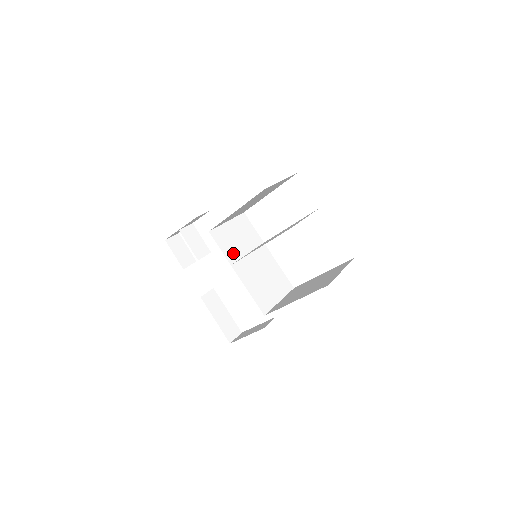
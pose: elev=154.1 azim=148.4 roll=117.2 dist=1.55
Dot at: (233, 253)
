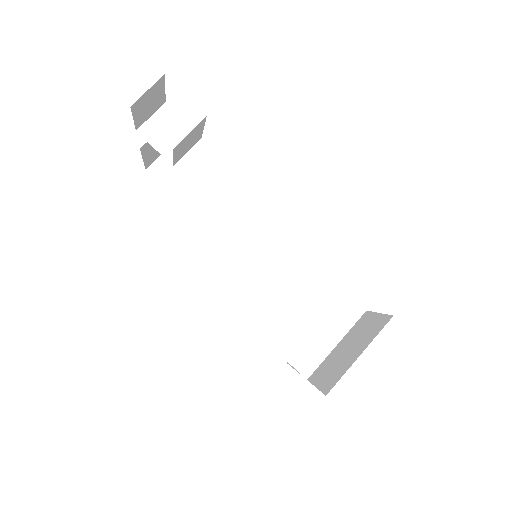
Dot at: occluded
